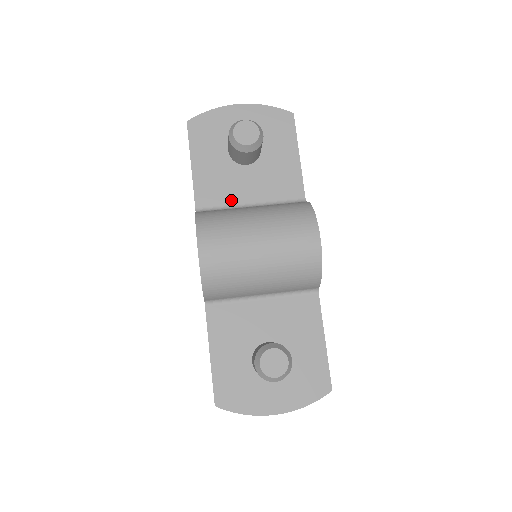
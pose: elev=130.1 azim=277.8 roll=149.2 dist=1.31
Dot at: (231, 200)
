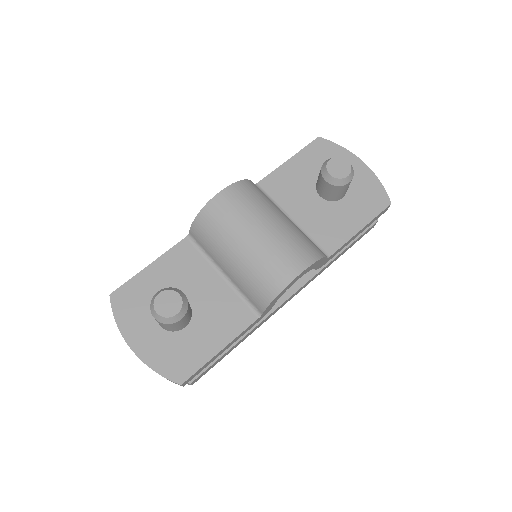
Dot at: (284, 203)
